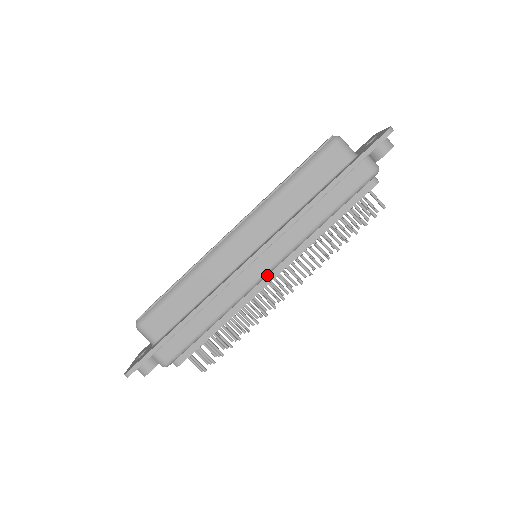
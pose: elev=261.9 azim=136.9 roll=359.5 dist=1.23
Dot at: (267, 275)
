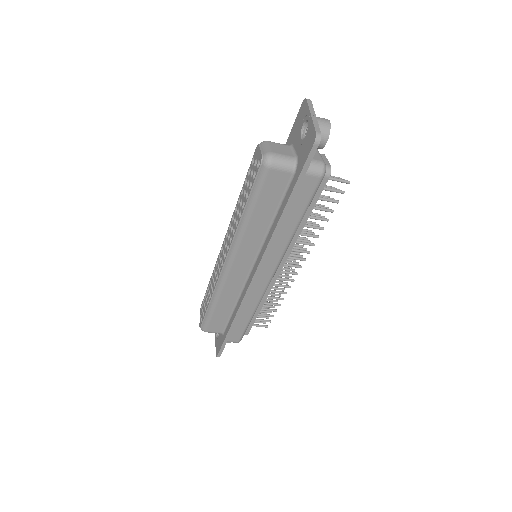
Dot at: occluded
